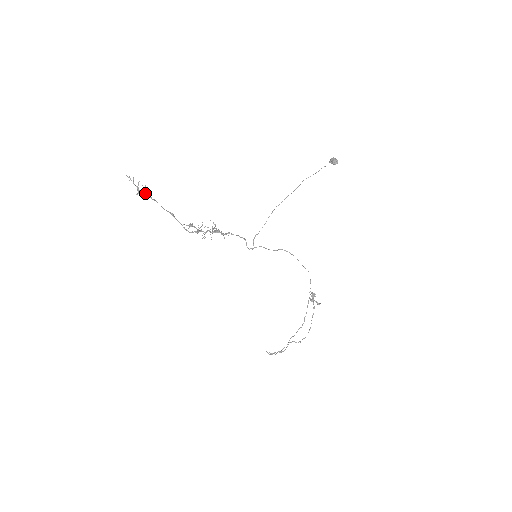
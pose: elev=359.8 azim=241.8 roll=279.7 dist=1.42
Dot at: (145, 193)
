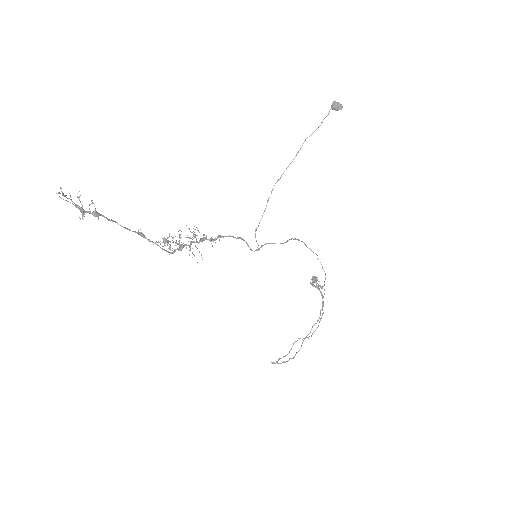
Dot at: (96, 214)
